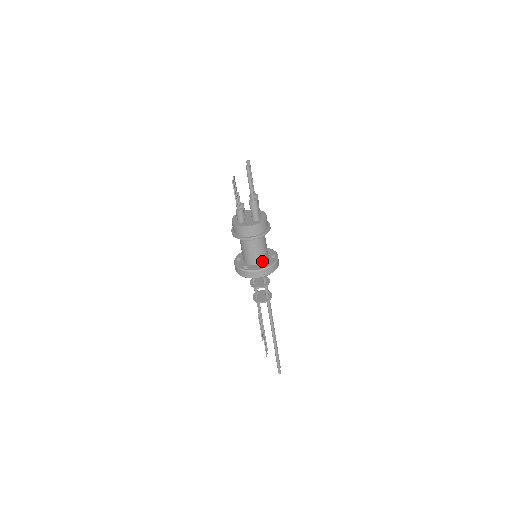
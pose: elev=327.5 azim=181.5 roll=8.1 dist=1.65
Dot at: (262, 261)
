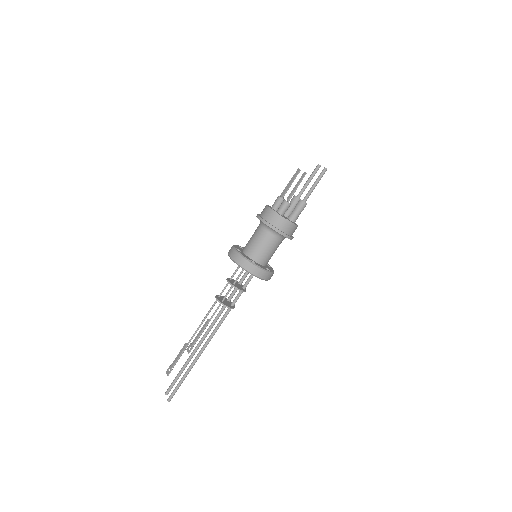
Dot at: (266, 264)
